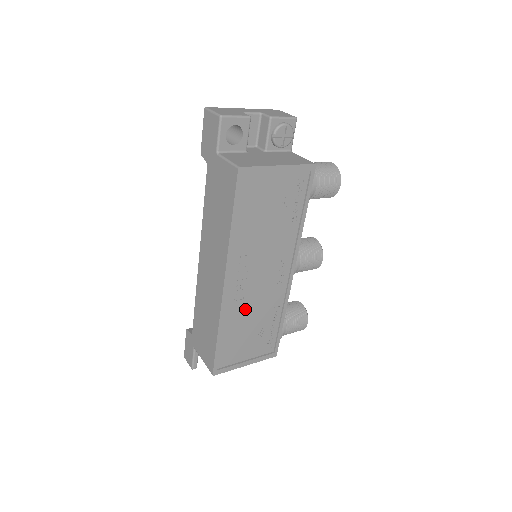
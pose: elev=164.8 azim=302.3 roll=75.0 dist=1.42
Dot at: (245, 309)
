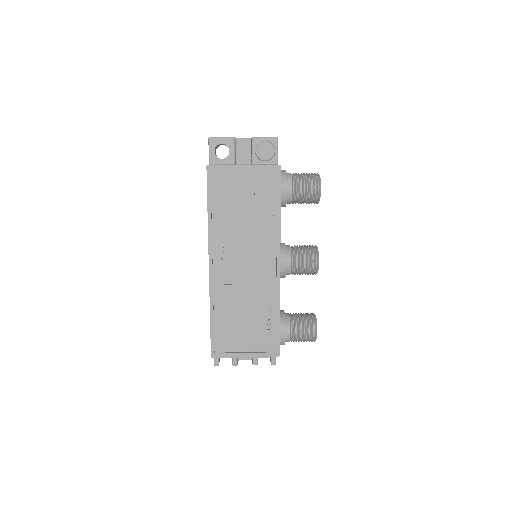
Dot at: (235, 295)
